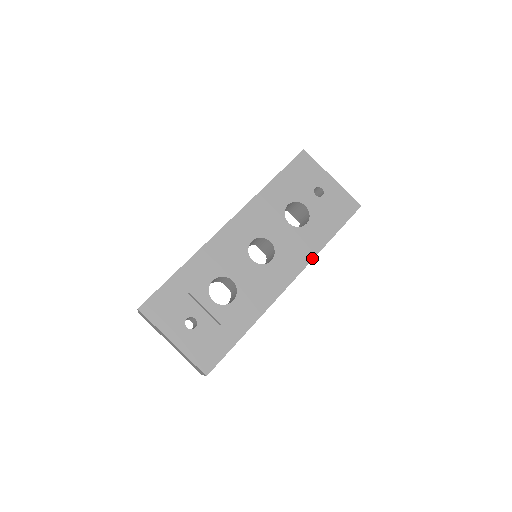
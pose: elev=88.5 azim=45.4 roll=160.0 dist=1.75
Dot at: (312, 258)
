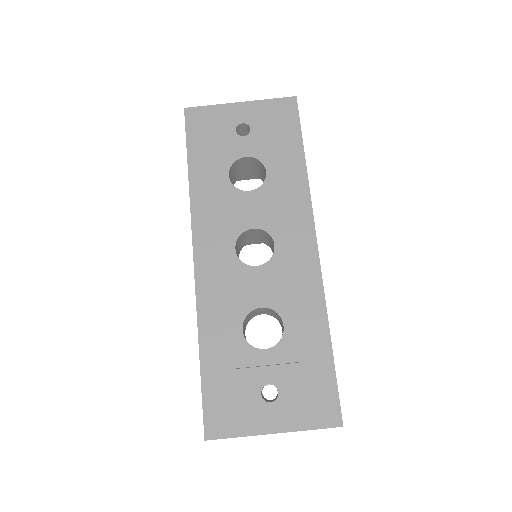
Dot at: (309, 197)
